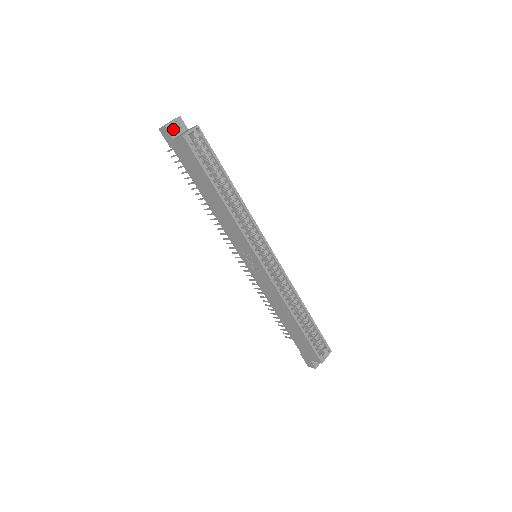
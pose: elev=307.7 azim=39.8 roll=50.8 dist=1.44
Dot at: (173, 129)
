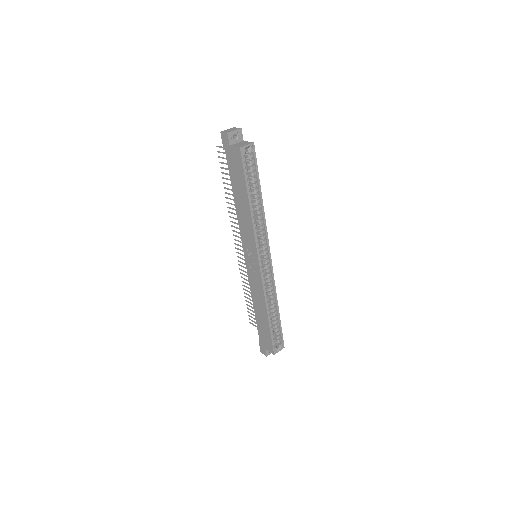
Dot at: (233, 137)
